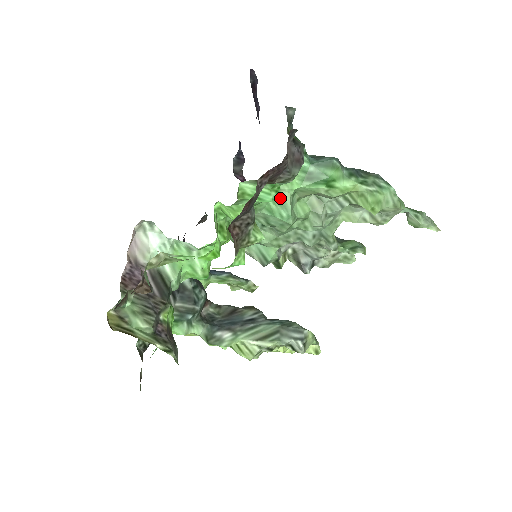
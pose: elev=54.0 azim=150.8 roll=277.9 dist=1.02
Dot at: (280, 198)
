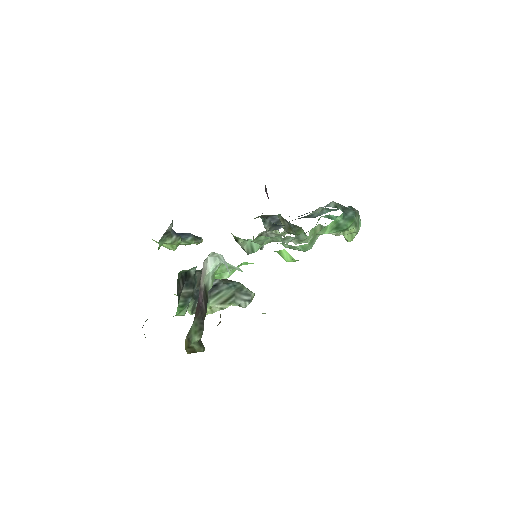
Dot at: (314, 239)
